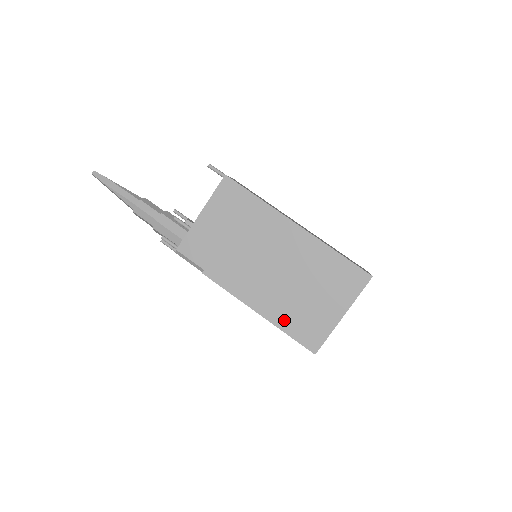
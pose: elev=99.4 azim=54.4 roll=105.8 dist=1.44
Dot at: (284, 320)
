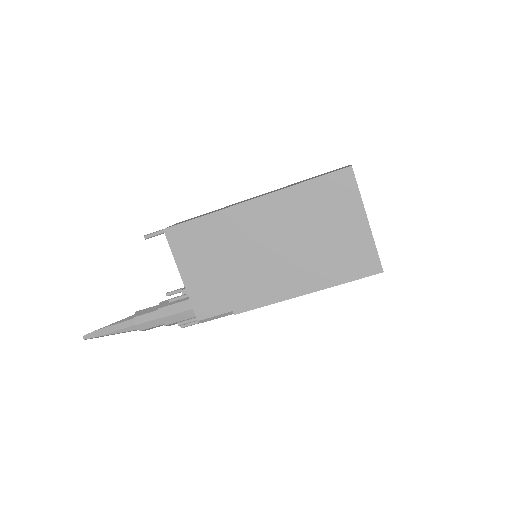
Dot at: (330, 276)
